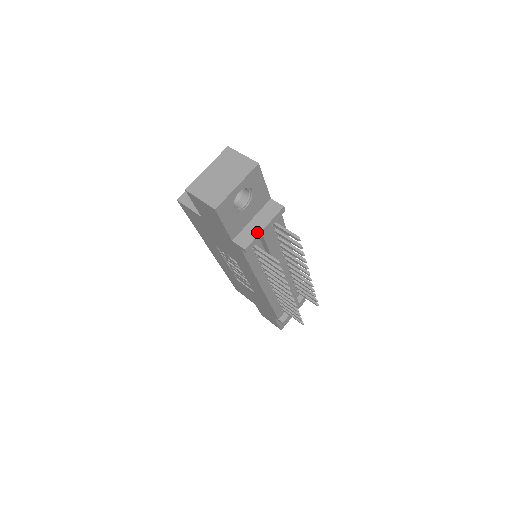
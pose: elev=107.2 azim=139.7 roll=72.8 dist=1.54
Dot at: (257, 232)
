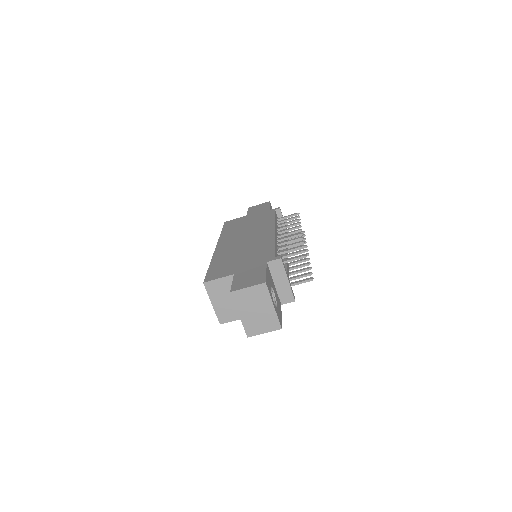
Dot at: (288, 287)
